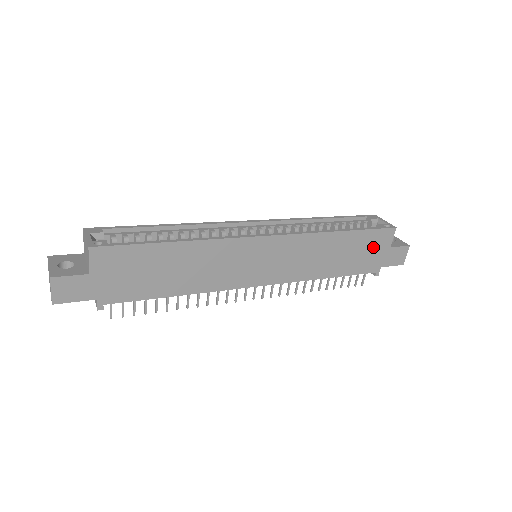
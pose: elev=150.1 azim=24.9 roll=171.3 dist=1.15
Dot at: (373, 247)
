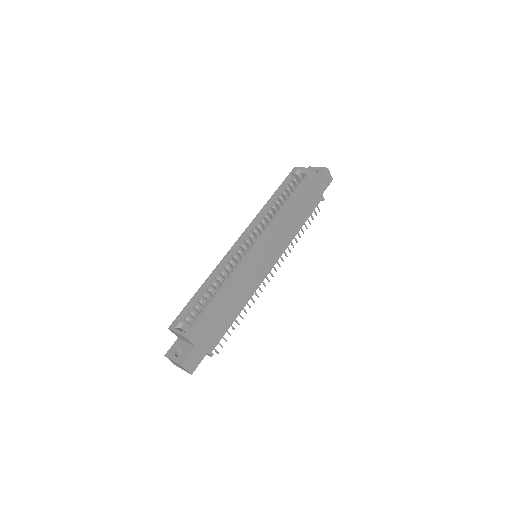
Dot at: (310, 190)
